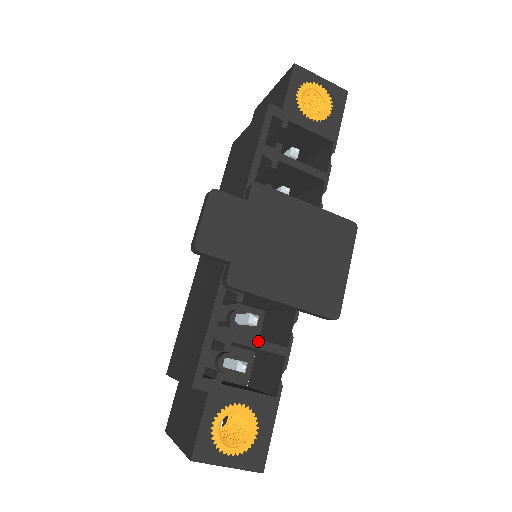
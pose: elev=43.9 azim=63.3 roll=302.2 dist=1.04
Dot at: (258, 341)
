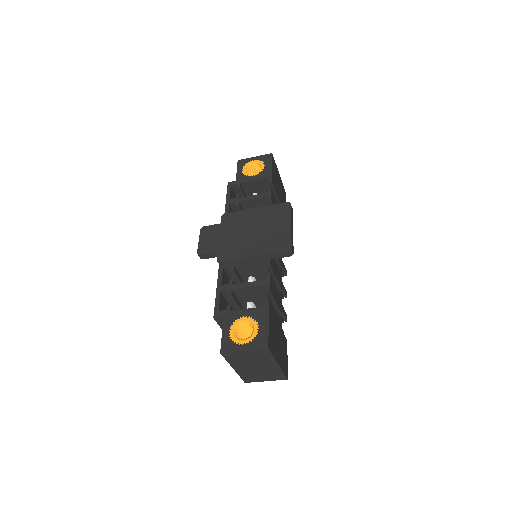
Dot at: (247, 283)
